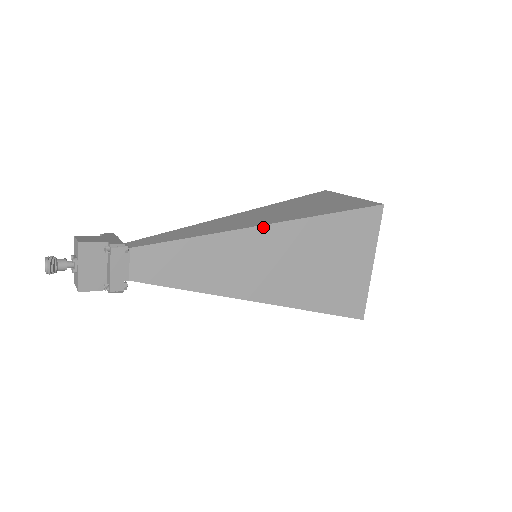
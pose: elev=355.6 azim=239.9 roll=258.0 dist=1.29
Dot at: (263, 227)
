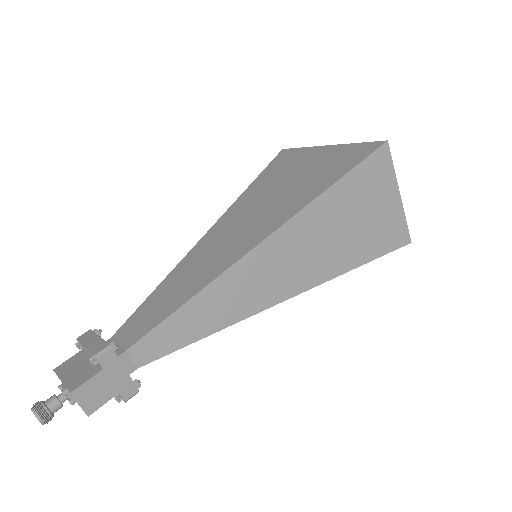
Dot at: (285, 299)
